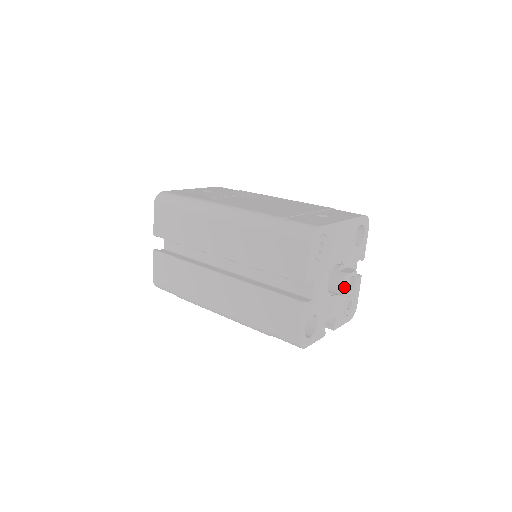
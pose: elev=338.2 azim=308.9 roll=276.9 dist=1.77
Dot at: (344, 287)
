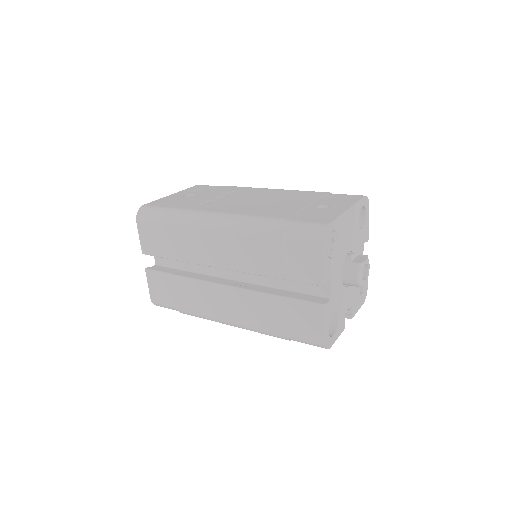
Dot at: (360, 278)
